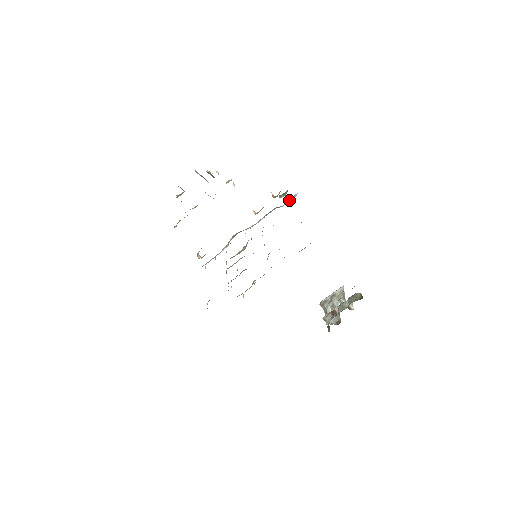
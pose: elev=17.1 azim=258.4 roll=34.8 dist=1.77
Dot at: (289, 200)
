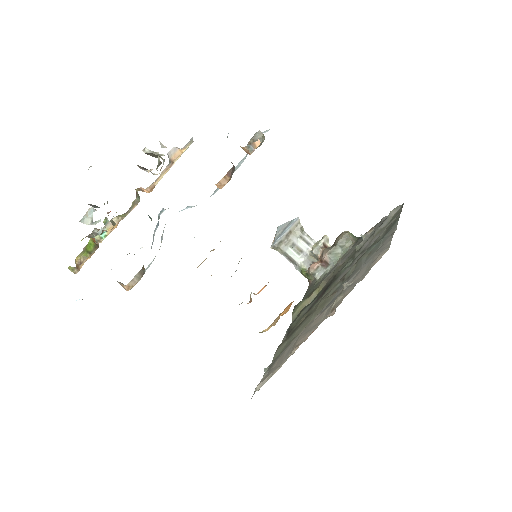
Dot at: occluded
